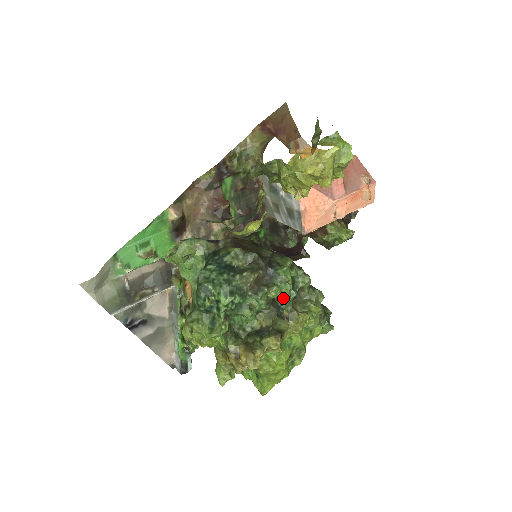
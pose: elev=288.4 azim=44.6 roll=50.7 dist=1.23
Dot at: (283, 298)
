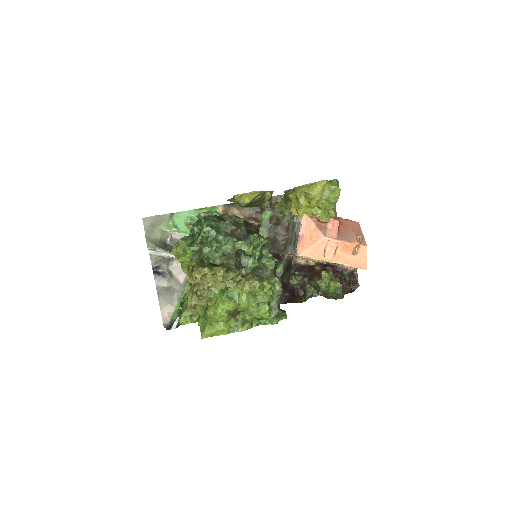
Dot at: (247, 260)
